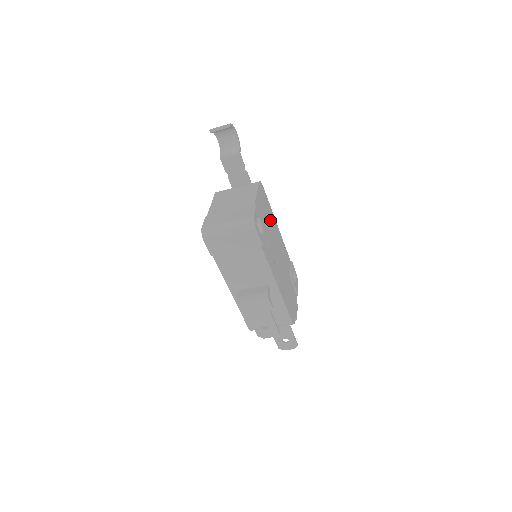
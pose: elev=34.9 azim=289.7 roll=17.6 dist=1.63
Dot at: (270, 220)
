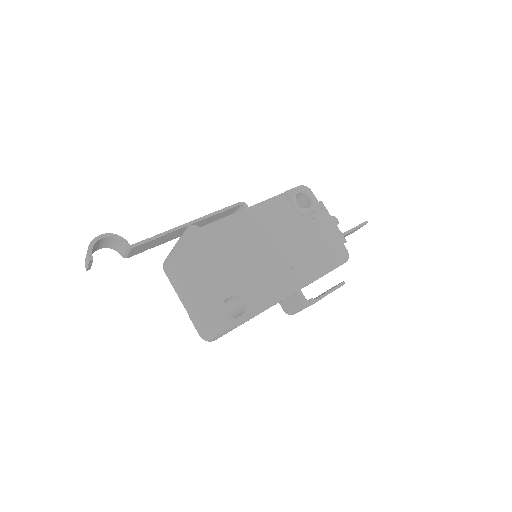
Dot at: (229, 242)
